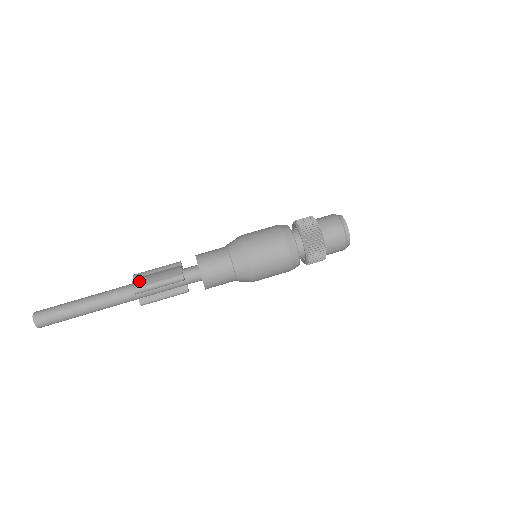
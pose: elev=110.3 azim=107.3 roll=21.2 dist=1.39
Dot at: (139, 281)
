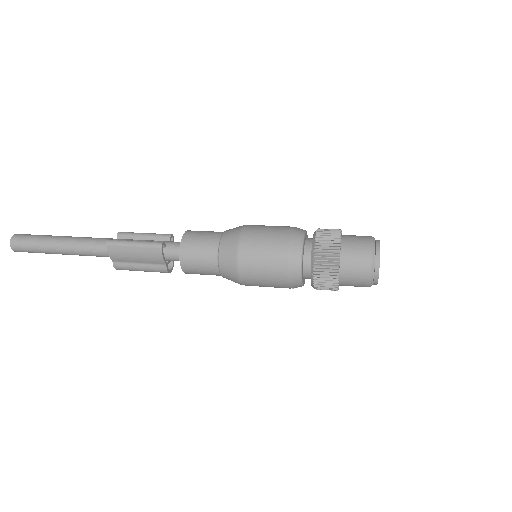
Dot at: occluded
